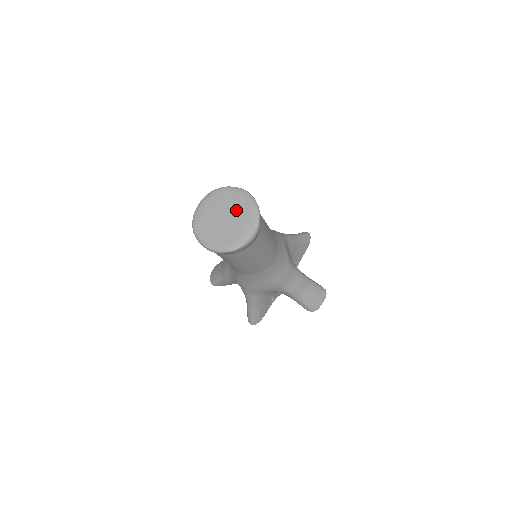
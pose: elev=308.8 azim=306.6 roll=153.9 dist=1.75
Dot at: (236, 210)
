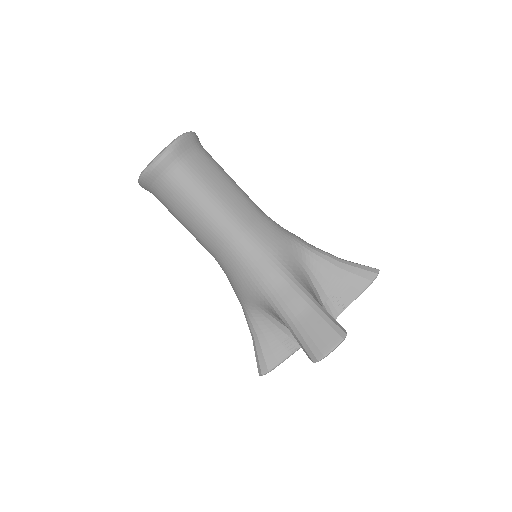
Dot at: occluded
